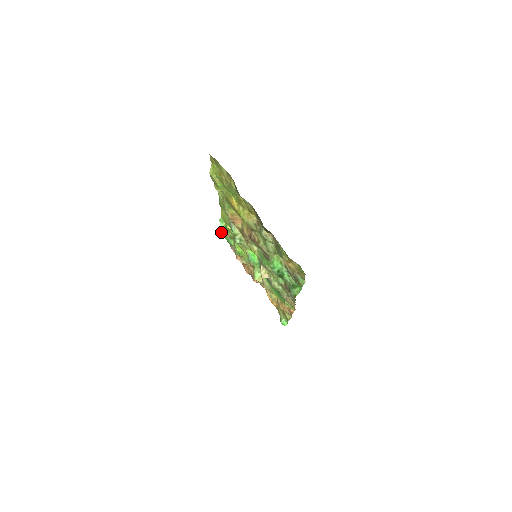
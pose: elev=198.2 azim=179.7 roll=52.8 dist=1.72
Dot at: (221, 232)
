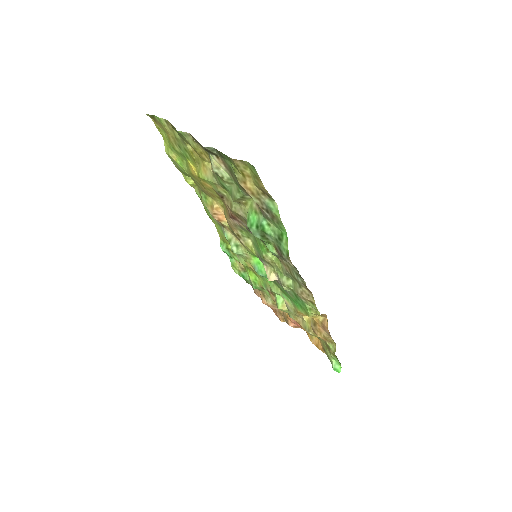
Dot at: (233, 268)
